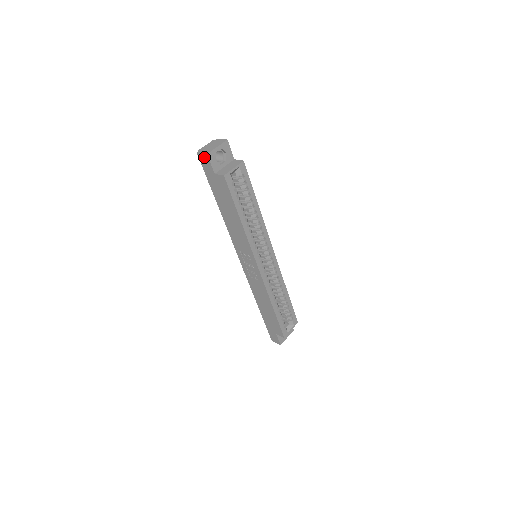
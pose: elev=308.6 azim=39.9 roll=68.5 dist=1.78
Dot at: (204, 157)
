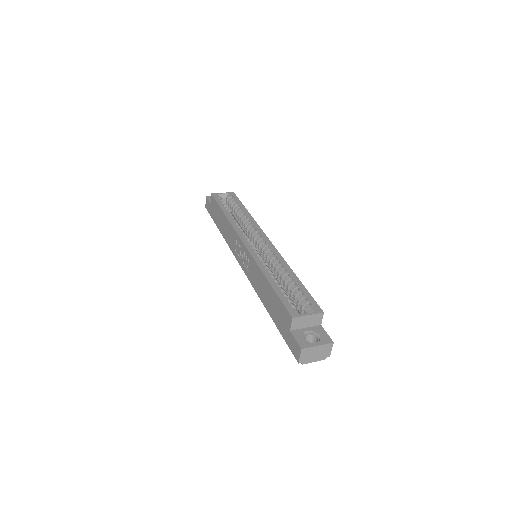
Dot at: (206, 202)
